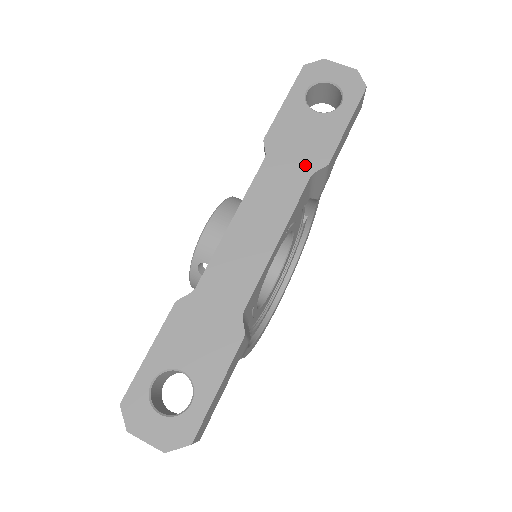
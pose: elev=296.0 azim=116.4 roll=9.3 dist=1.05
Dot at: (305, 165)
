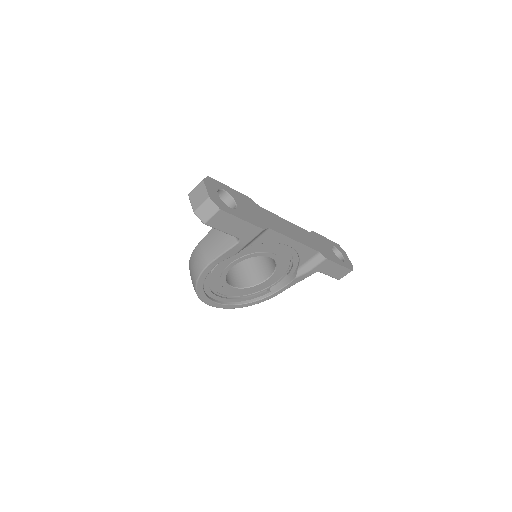
Dot at: (320, 249)
